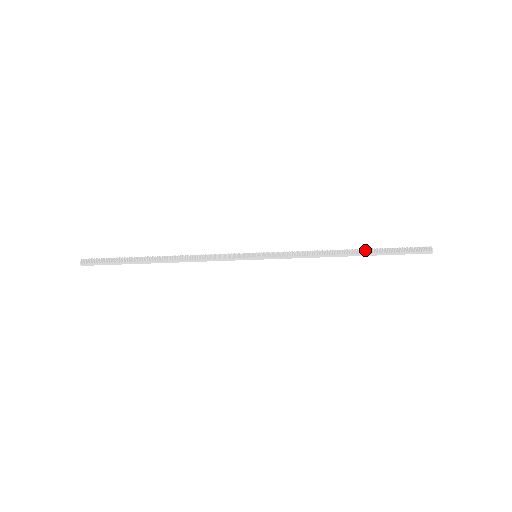
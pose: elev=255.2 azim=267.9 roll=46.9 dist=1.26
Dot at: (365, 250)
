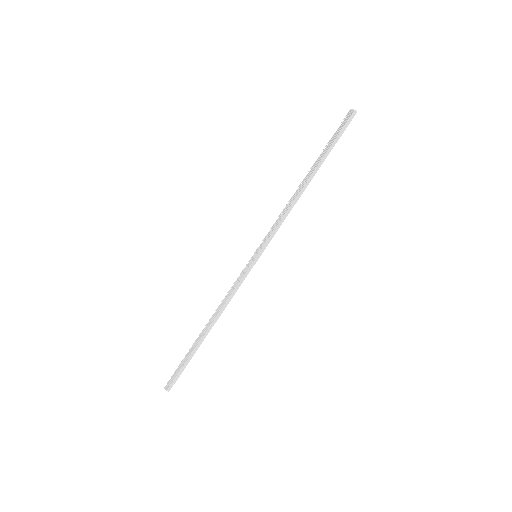
Dot at: (314, 166)
